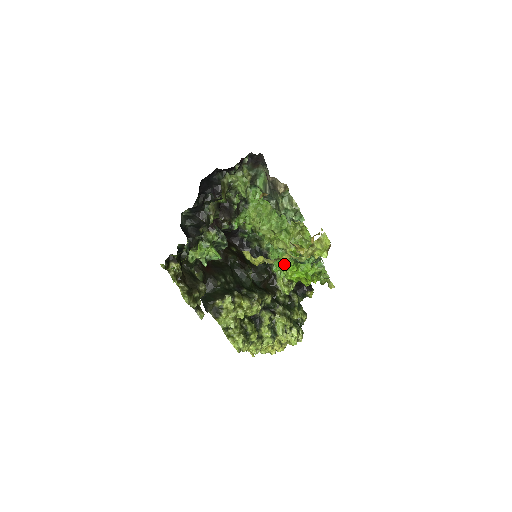
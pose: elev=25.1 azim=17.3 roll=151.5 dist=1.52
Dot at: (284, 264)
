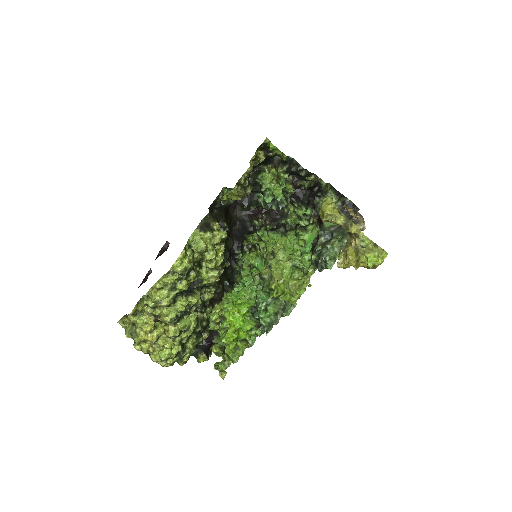
Dot at: (245, 297)
